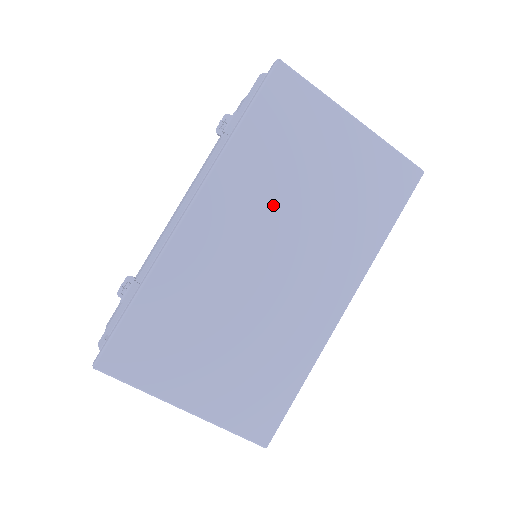
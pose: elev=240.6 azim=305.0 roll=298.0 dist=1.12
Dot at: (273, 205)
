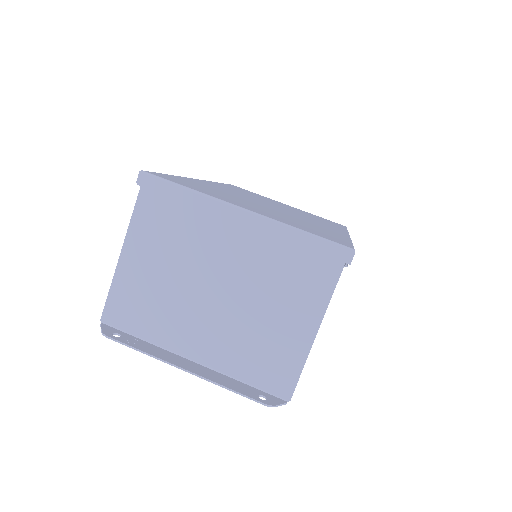
Dot at: (257, 198)
